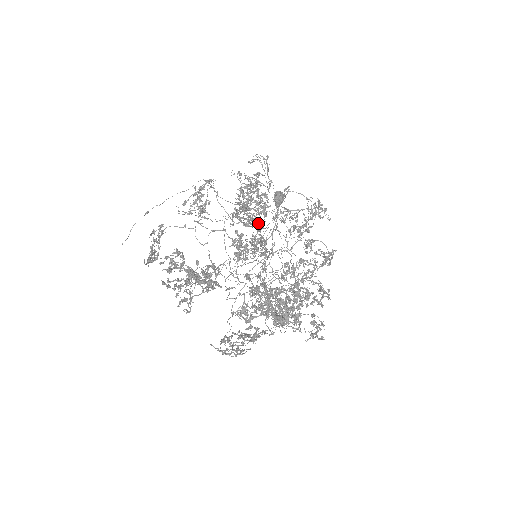
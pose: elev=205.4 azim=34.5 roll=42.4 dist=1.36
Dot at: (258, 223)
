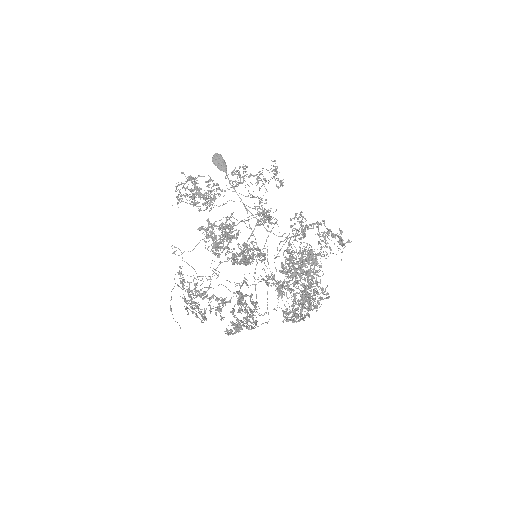
Dot at: occluded
